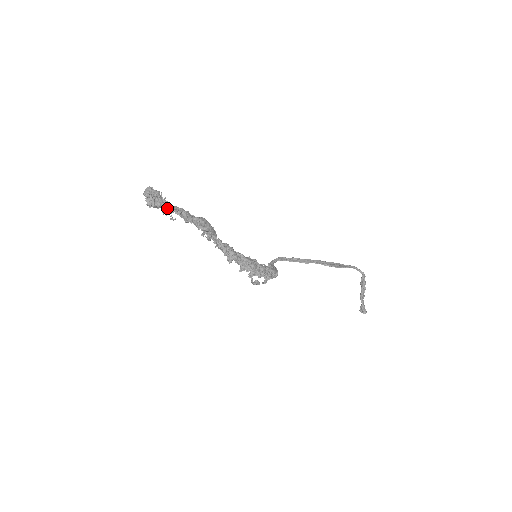
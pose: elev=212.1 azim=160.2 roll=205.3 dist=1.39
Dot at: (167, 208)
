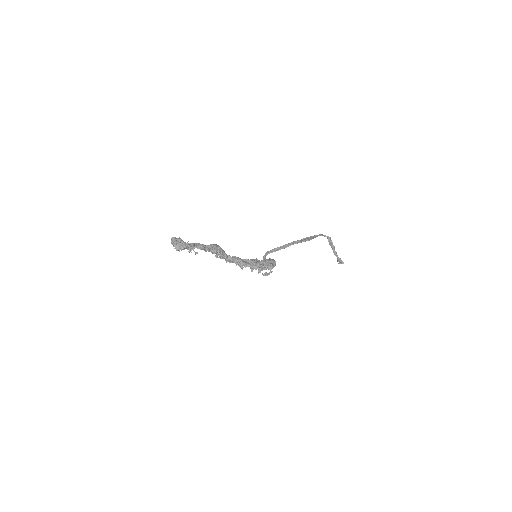
Dot at: (190, 247)
